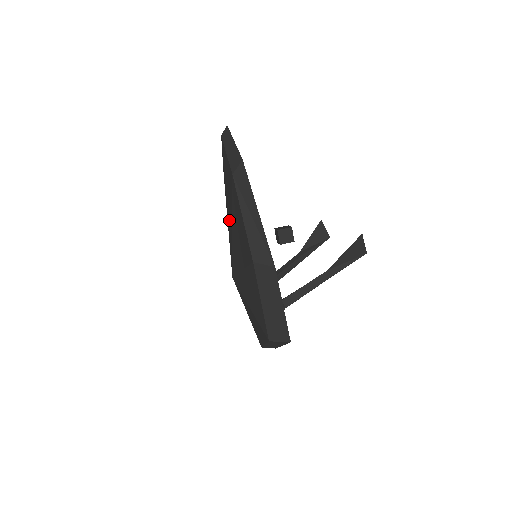
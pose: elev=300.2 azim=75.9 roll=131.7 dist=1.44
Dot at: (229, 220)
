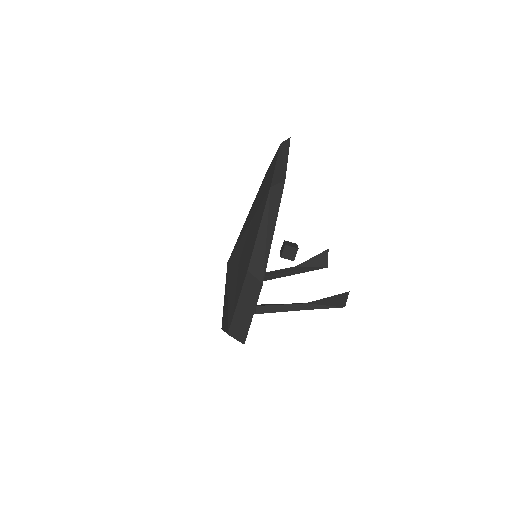
Dot at: (249, 217)
